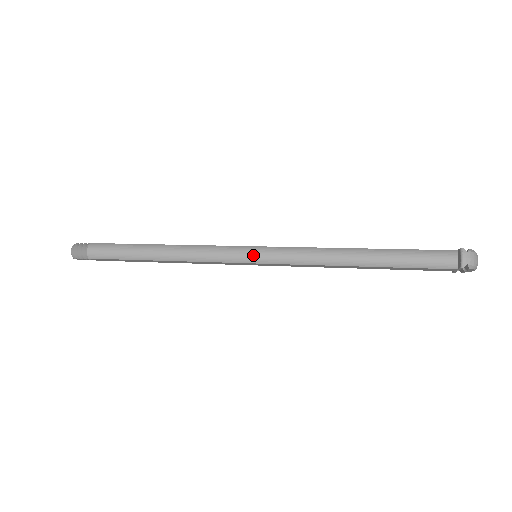
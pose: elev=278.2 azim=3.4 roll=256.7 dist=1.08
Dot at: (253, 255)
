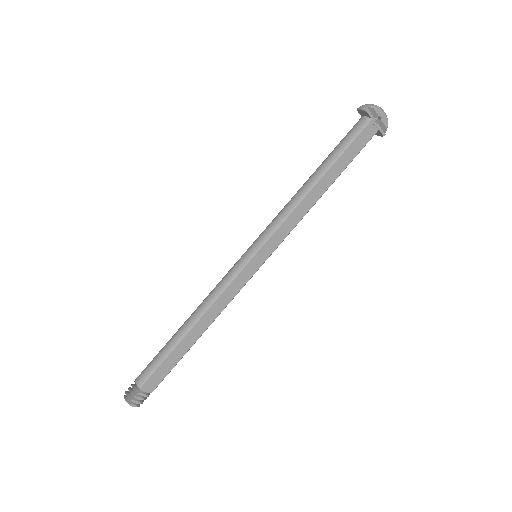
Dot at: (249, 251)
